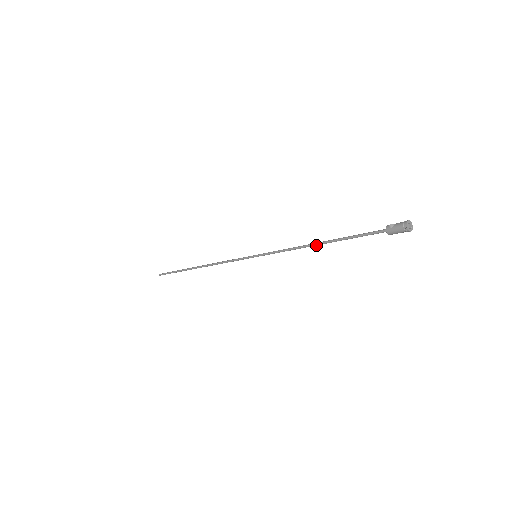
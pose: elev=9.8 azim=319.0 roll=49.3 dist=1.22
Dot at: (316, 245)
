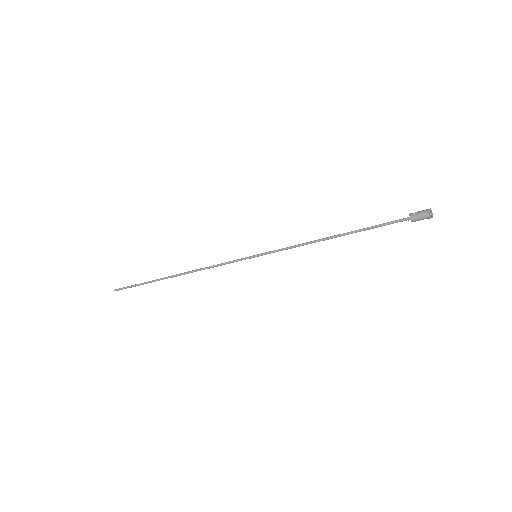
Dot at: (331, 238)
